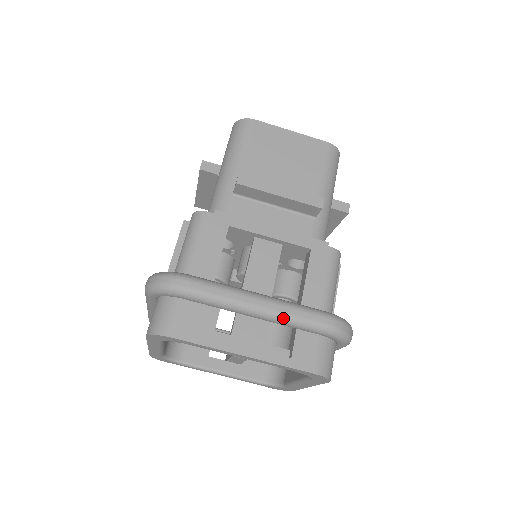
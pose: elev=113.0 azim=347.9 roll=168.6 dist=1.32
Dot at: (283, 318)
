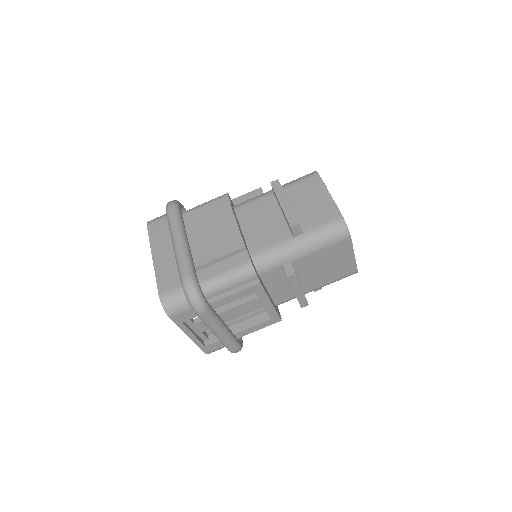
Dot at: (221, 341)
